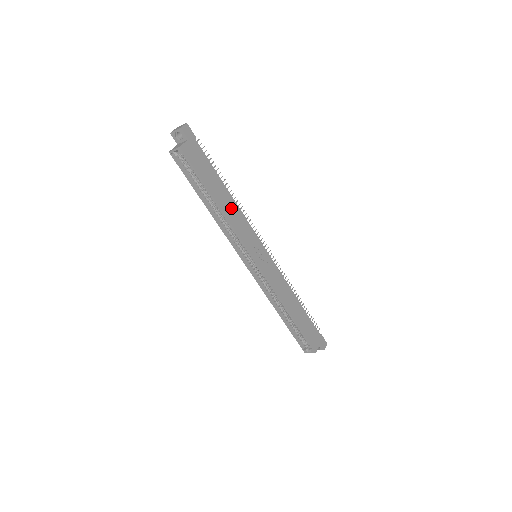
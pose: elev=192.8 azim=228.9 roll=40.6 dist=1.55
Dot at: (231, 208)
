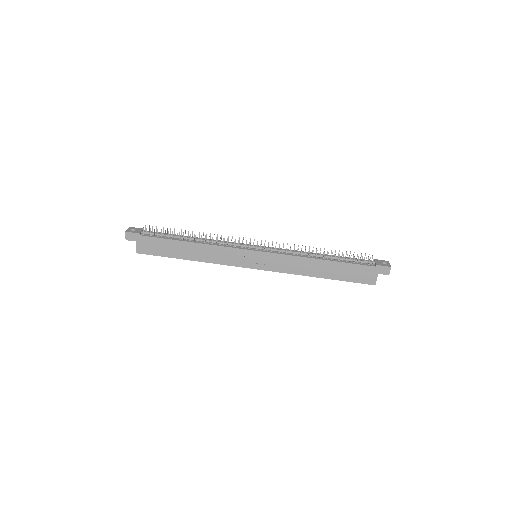
Dot at: (202, 252)
